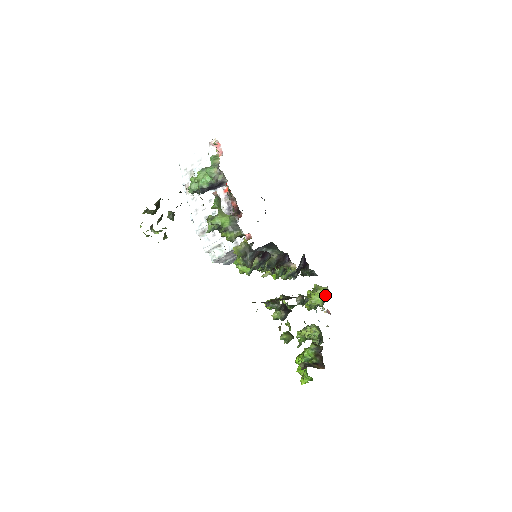
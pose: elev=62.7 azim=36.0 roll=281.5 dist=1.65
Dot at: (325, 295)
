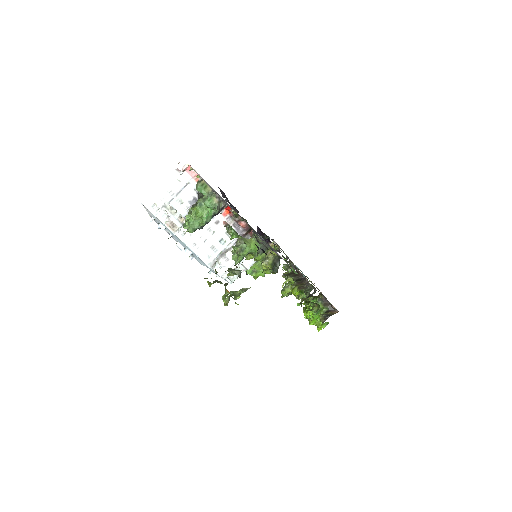
Dot at: occluded
